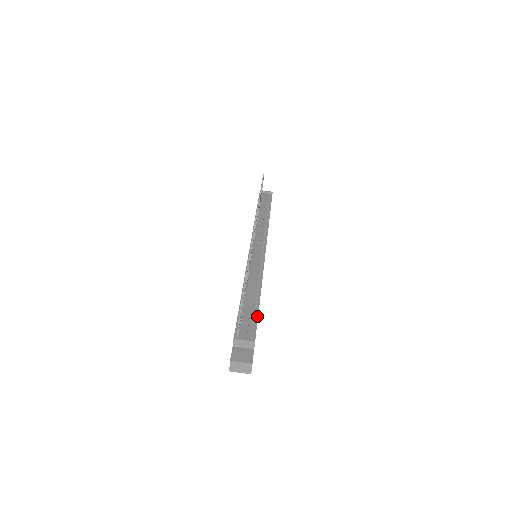
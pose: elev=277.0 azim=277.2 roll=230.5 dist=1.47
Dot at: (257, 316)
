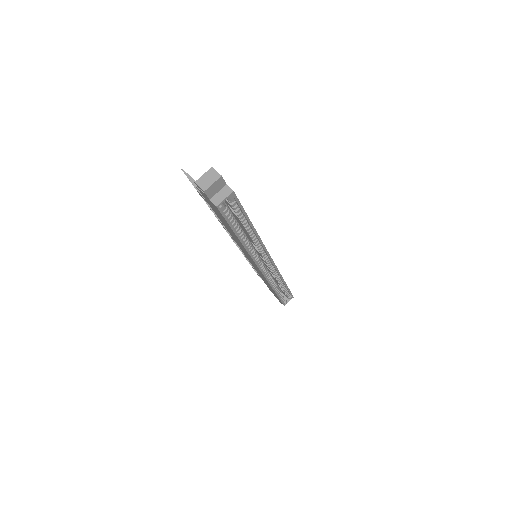
Dot at: occluded
